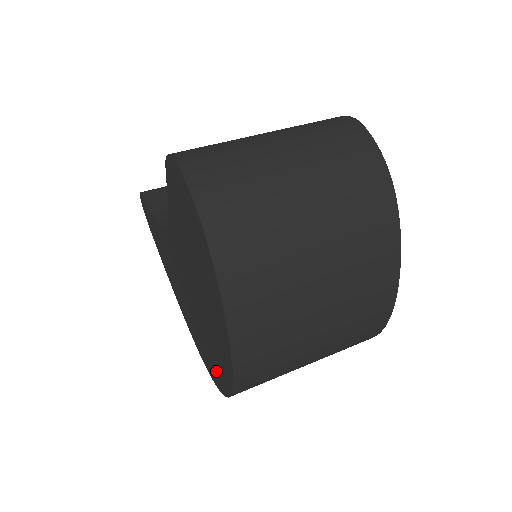
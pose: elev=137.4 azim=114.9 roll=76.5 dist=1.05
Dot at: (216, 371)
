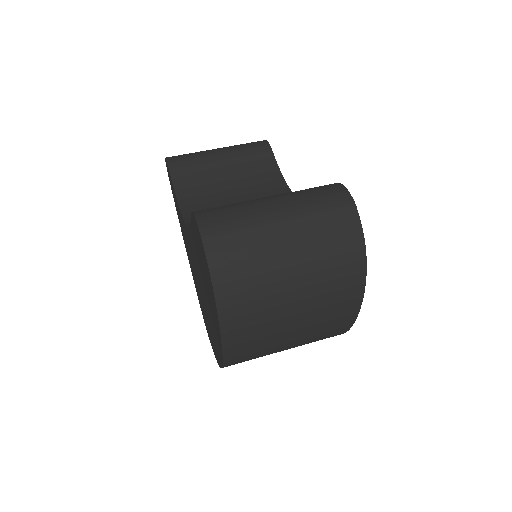
Dot at: (212, 341)
